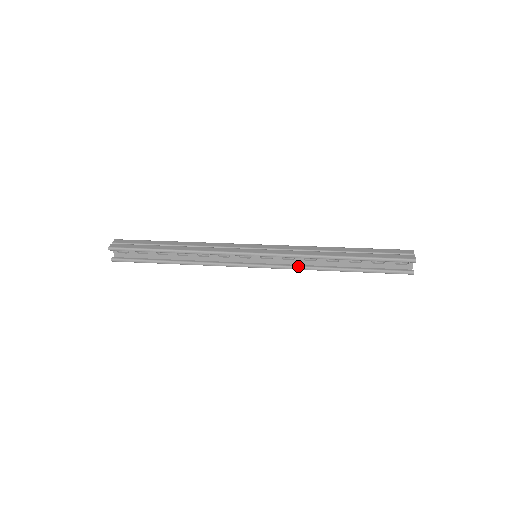
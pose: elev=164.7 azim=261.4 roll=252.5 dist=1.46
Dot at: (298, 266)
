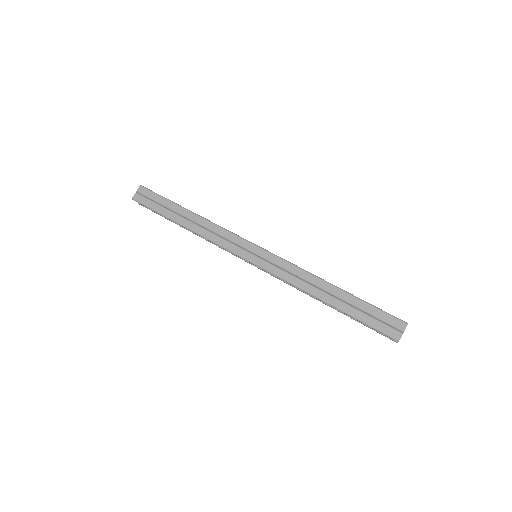
Dot at: occluded
